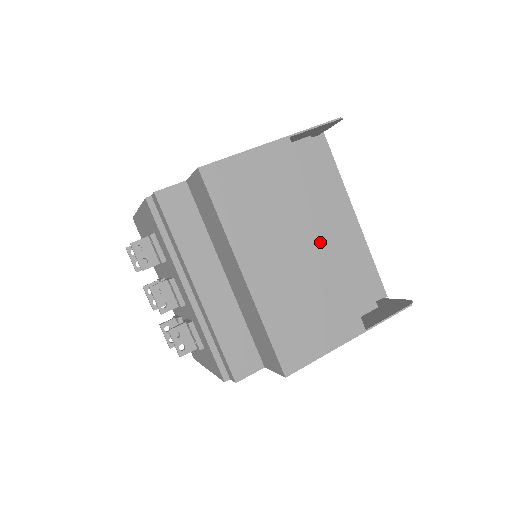
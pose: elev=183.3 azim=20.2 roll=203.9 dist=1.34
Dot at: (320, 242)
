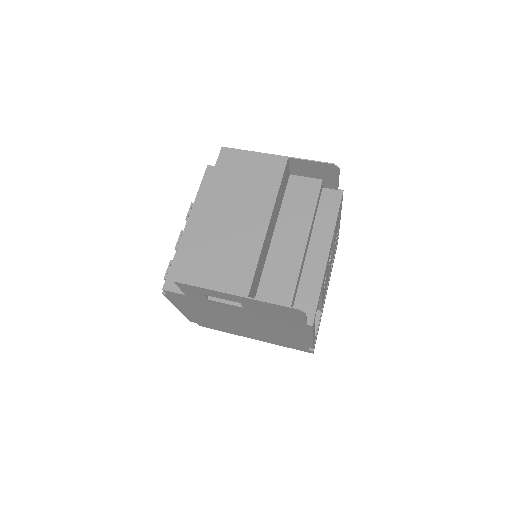
Dot at: (261, 223)
